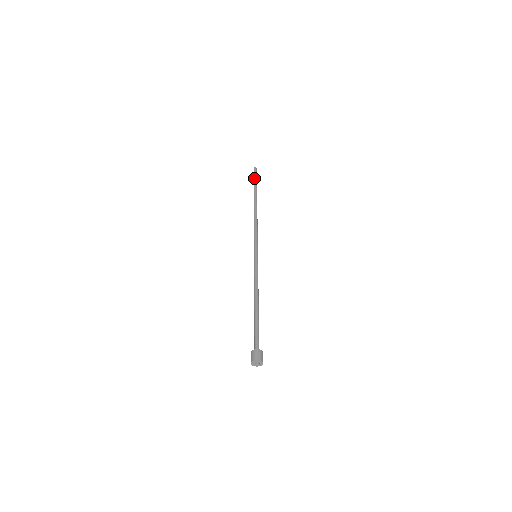
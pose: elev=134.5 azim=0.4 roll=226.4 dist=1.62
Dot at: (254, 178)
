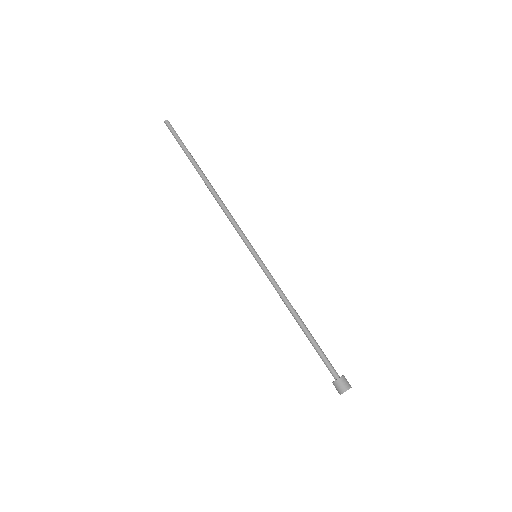
Dot at: (178, 138)
